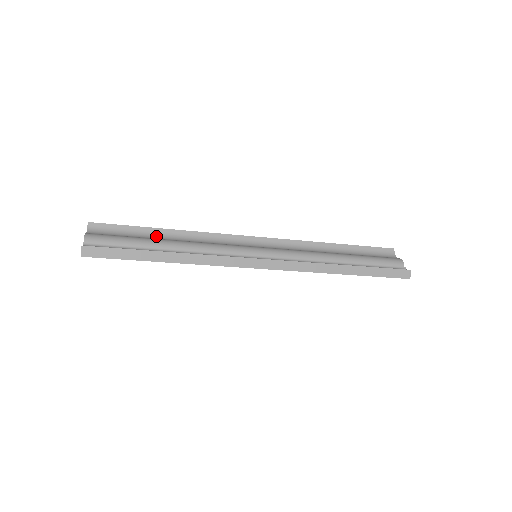
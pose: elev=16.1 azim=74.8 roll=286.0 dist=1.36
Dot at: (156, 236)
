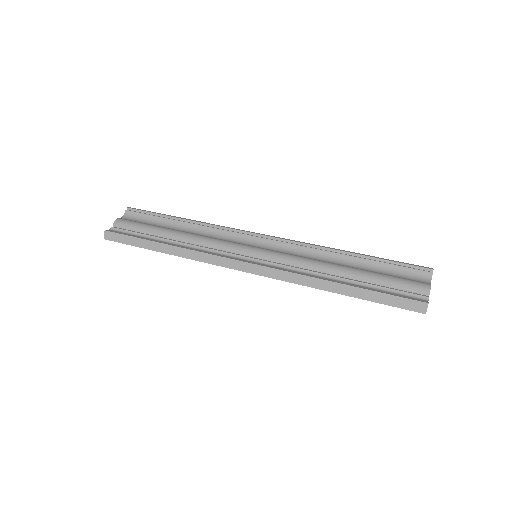
Dot at: (173, 225)
